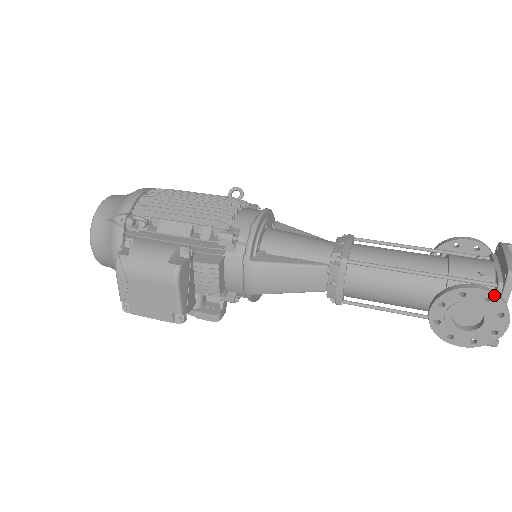
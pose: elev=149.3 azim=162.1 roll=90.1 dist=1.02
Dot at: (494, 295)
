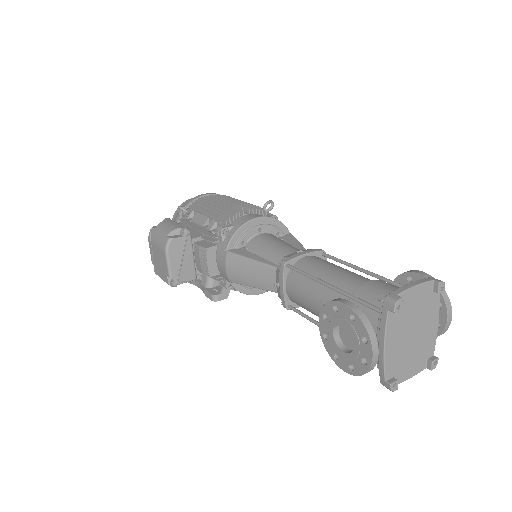
Dot at: (356, 314)
